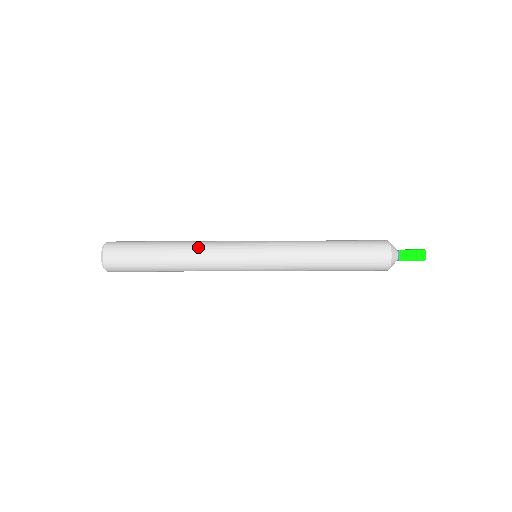
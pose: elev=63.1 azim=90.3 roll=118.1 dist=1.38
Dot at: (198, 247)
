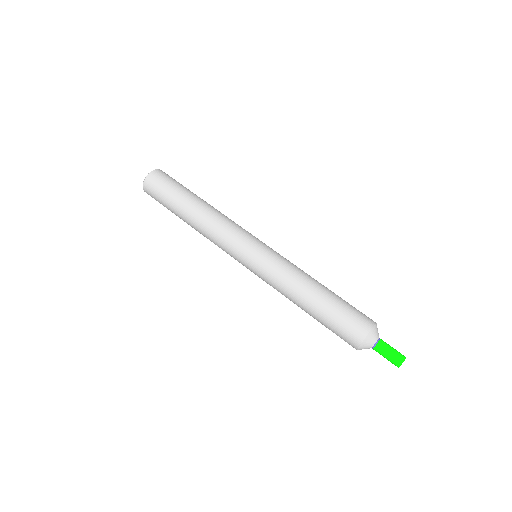
Dot at: occluded
